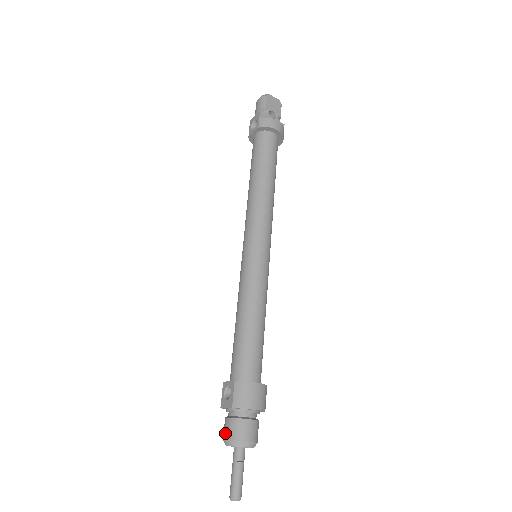
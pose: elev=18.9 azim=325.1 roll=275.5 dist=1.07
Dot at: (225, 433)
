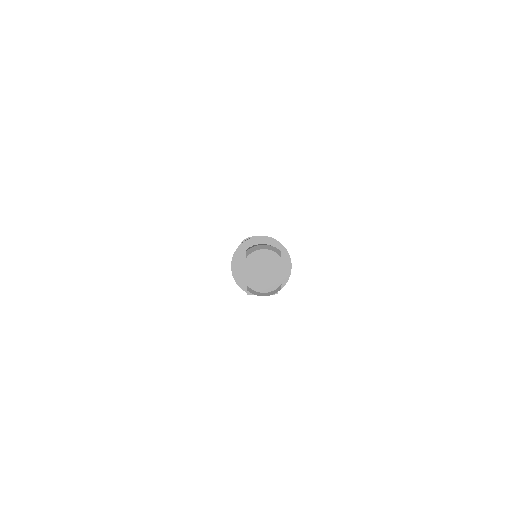
Dot at: occluded
